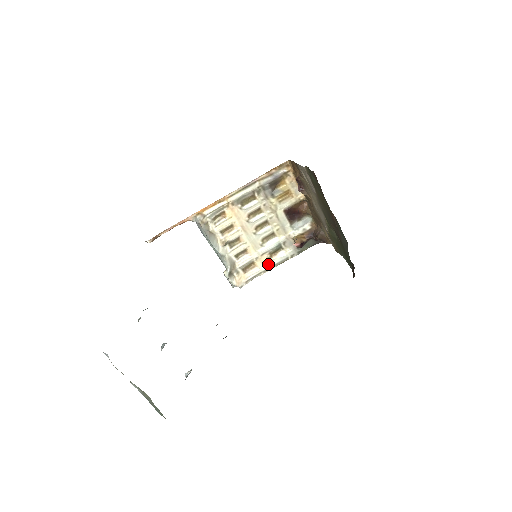
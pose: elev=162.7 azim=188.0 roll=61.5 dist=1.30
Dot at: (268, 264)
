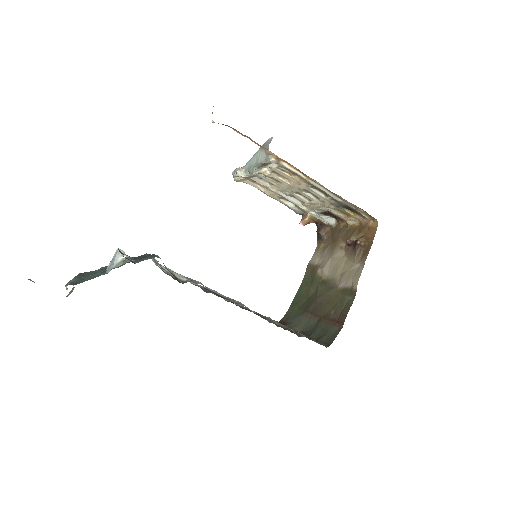
Dot at: (273, 196)
